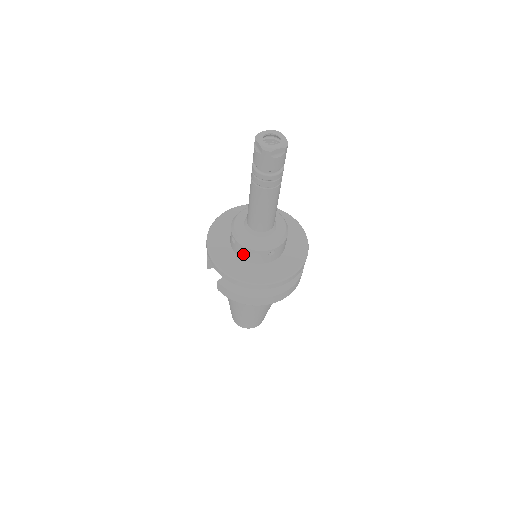
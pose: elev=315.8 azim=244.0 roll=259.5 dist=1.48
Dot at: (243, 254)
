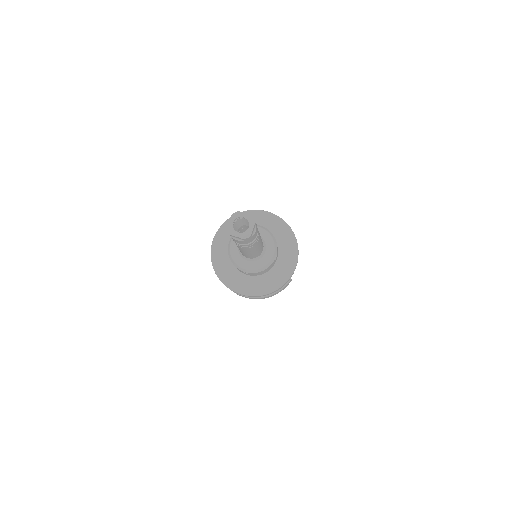
Dot at: occluded
